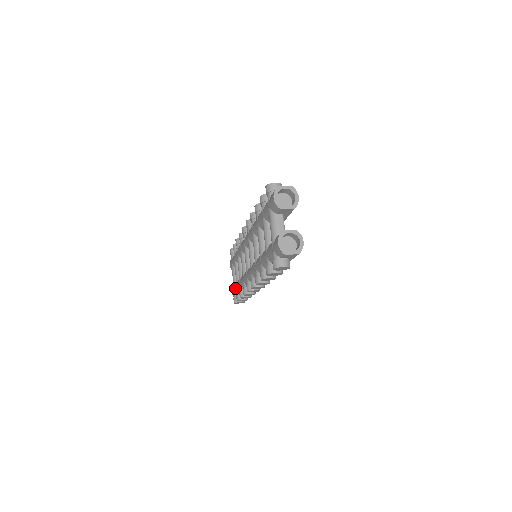
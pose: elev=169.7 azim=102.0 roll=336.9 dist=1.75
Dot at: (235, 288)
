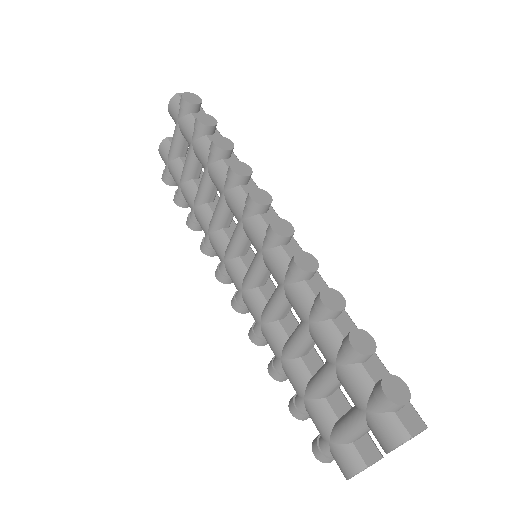
Dot at: (175, 177)
